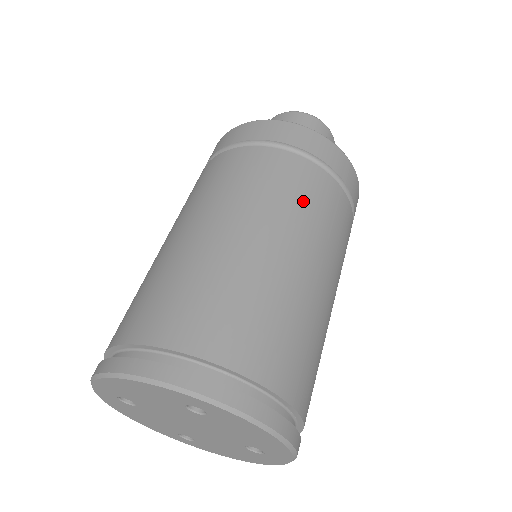
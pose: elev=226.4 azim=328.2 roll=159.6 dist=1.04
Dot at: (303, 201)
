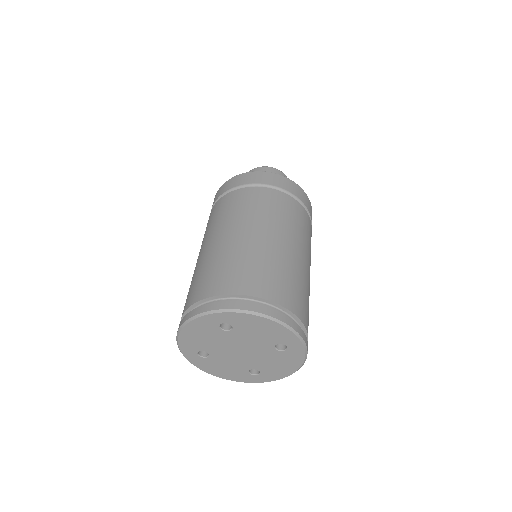
Dot at: (253, 207)
